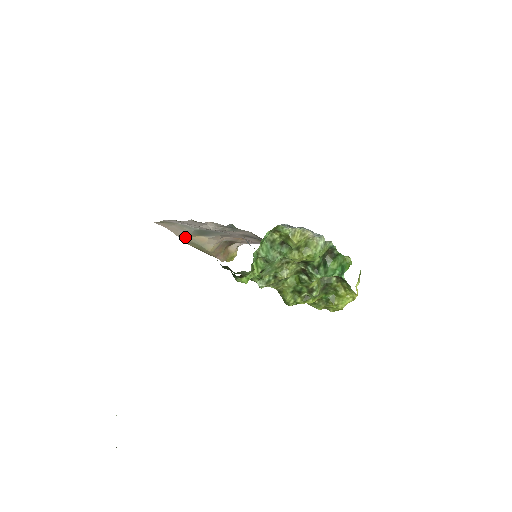
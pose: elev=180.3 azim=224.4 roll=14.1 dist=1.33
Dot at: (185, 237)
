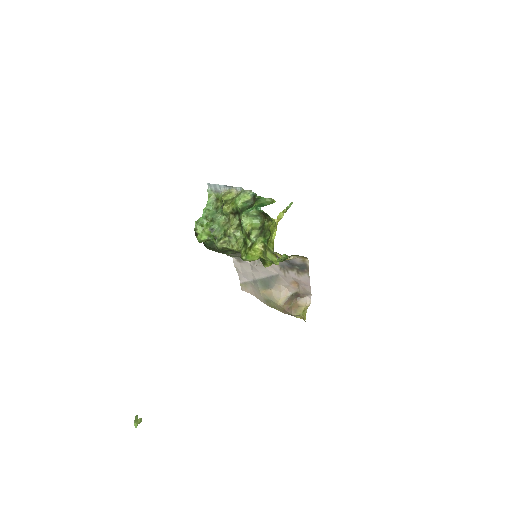
Dot at: (260, 296)
